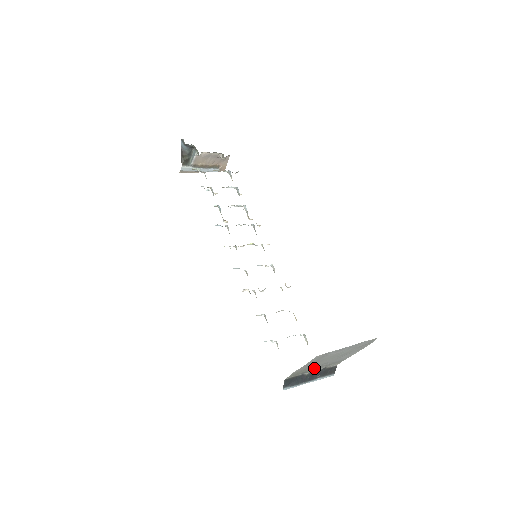
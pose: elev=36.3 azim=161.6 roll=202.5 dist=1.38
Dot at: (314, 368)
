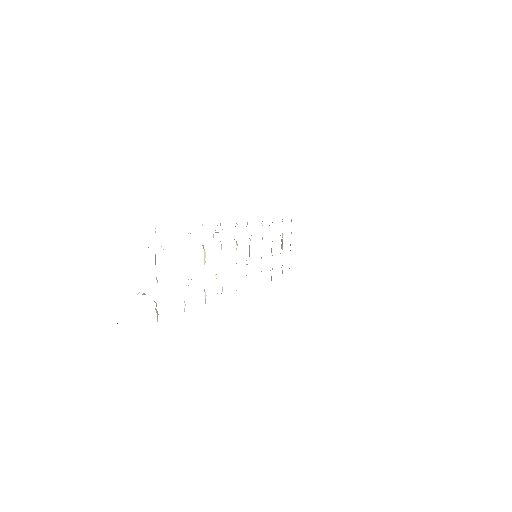
Dot at: occluded
